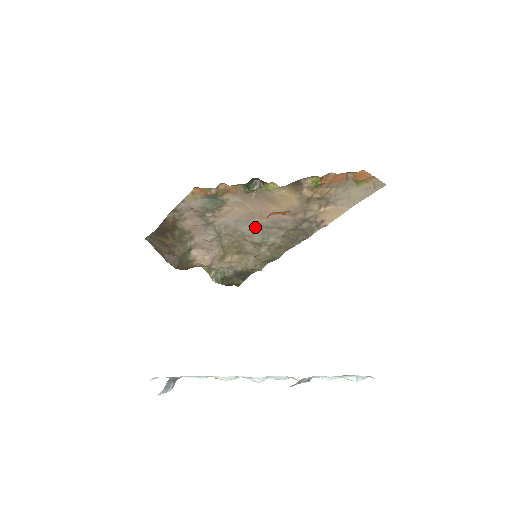
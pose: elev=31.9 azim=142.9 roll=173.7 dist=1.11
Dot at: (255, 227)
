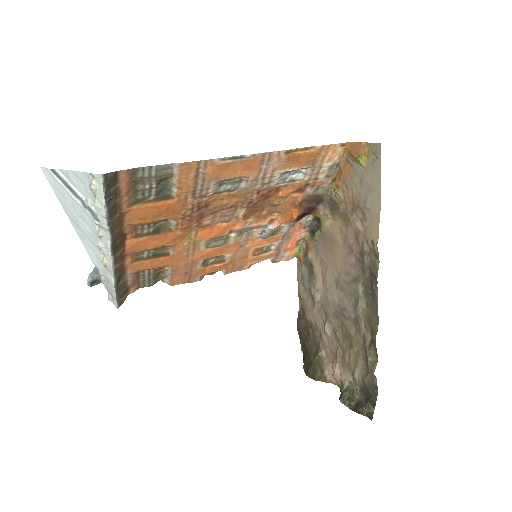
Dot at: (342, 291)
